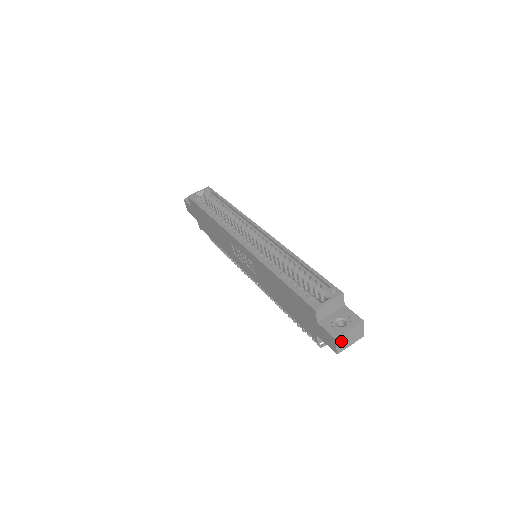
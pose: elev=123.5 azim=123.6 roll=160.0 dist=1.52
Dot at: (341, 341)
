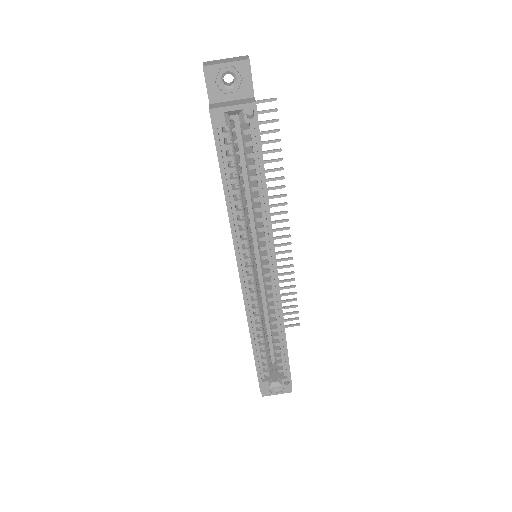
Dot at: occluded
